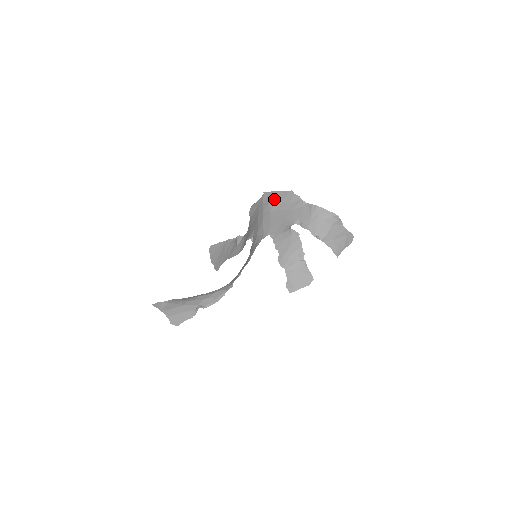
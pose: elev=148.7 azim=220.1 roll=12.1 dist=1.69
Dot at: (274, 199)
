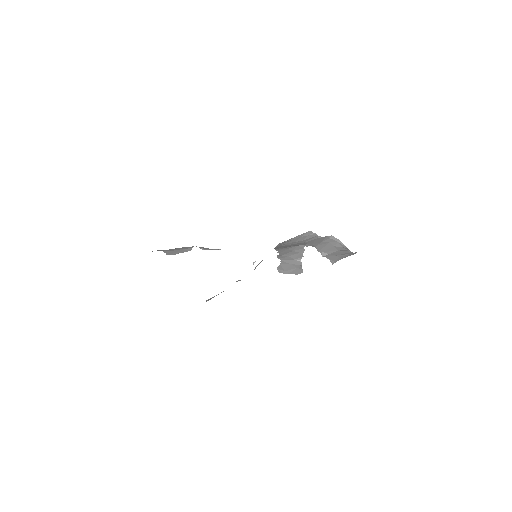
Dot at: (288, 241)
